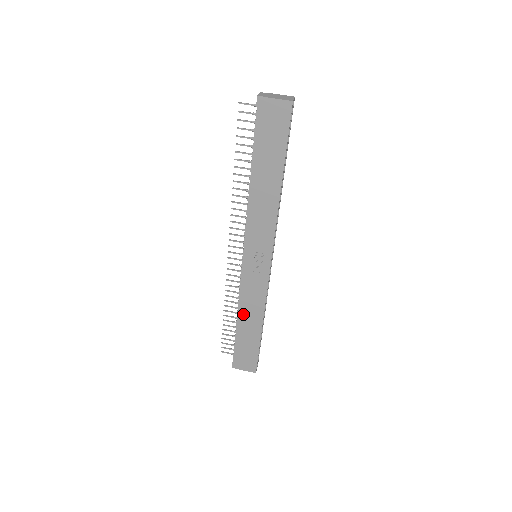
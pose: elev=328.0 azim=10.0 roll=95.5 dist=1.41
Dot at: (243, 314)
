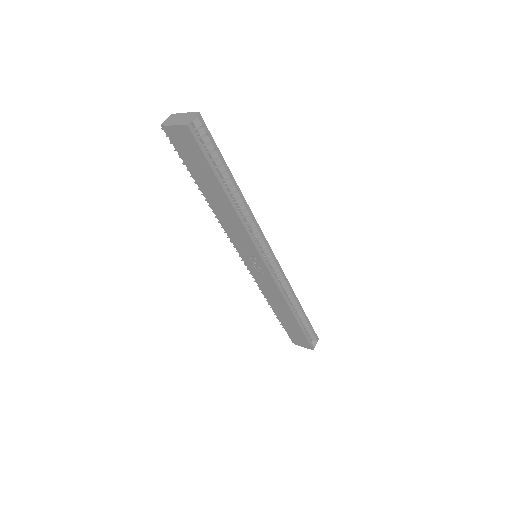
Dot at: (272, 304)
